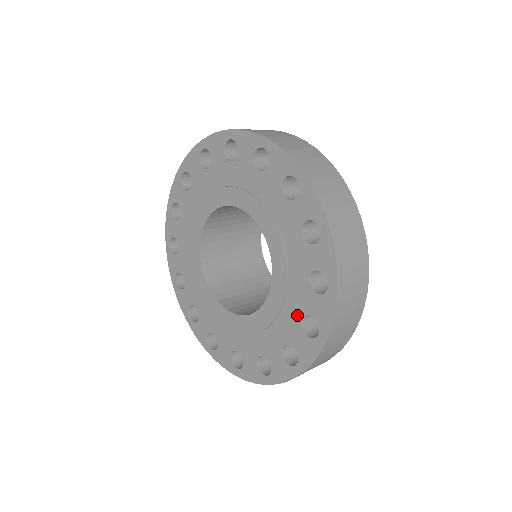
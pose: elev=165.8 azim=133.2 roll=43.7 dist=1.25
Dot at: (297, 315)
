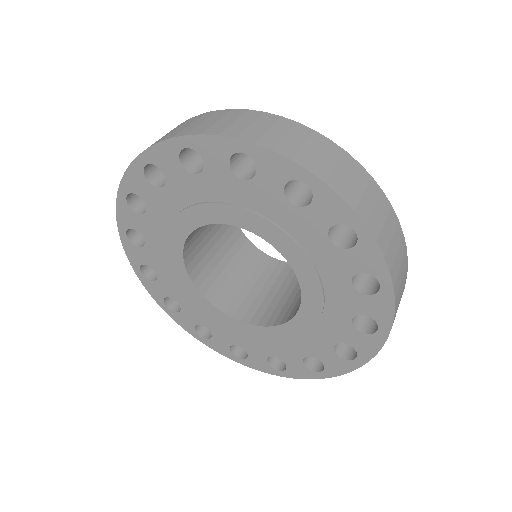
Dot at: (344, 317)
